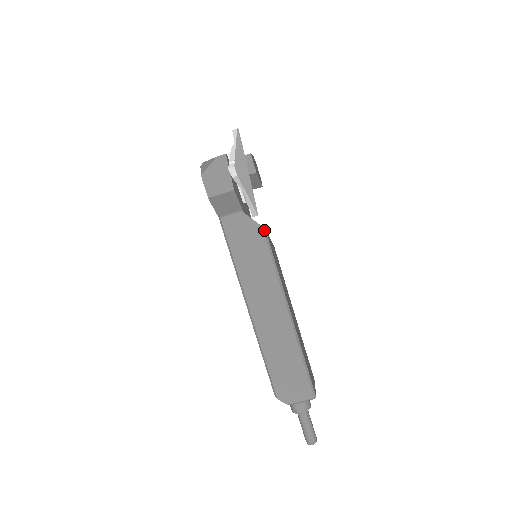
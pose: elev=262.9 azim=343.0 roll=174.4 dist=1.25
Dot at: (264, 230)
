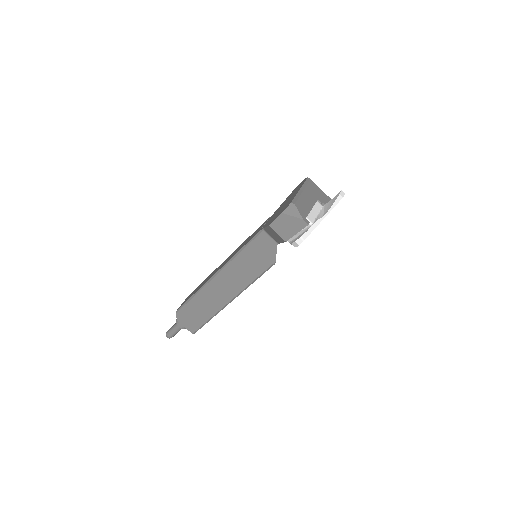
Dot at: (274, 263)
